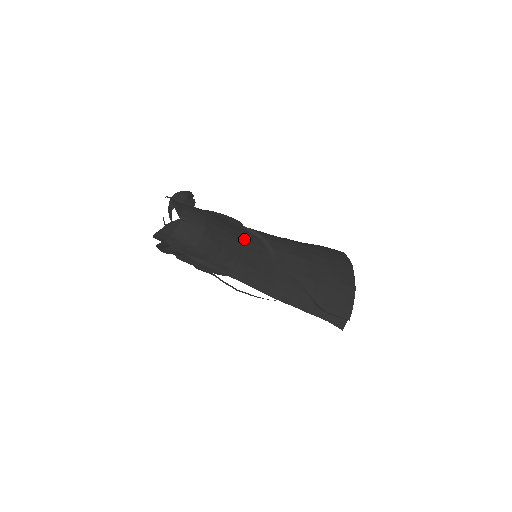
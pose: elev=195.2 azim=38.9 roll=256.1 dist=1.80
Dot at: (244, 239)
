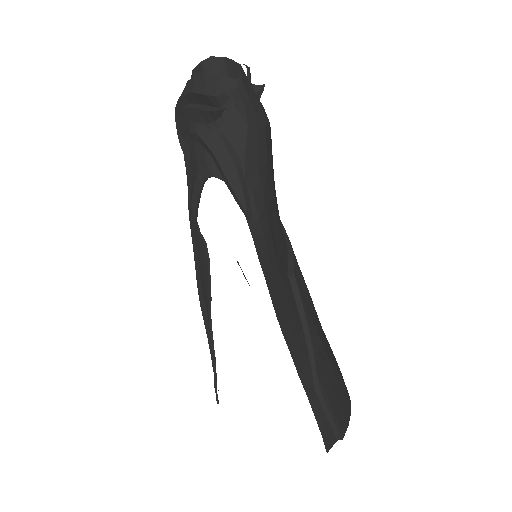
Dot at: (277, 205)
